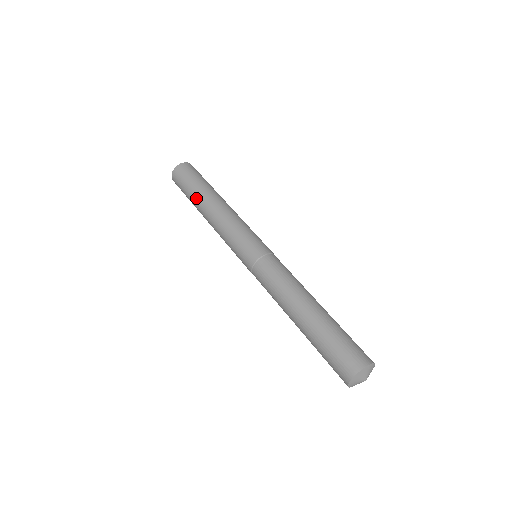
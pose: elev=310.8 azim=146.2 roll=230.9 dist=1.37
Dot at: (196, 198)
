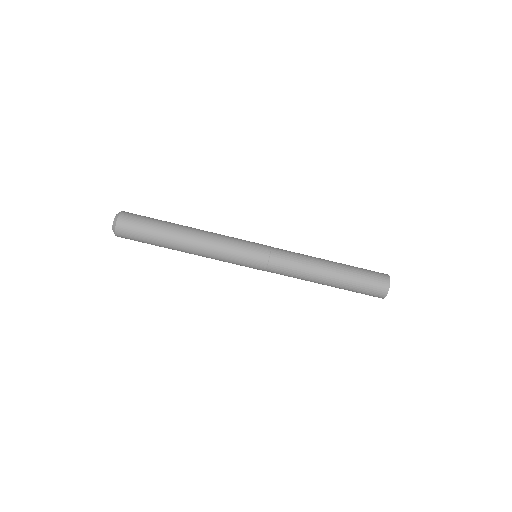
Dot at: occluded
